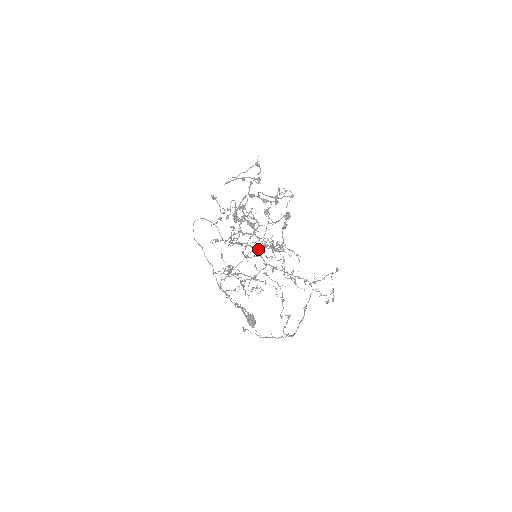
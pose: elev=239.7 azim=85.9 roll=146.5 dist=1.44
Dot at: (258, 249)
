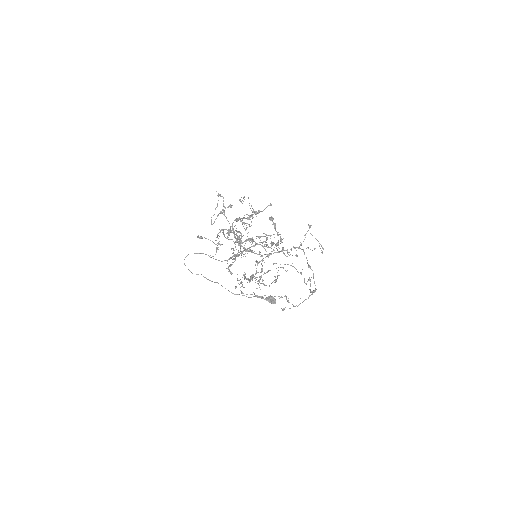
Dot at: (250, 250)
